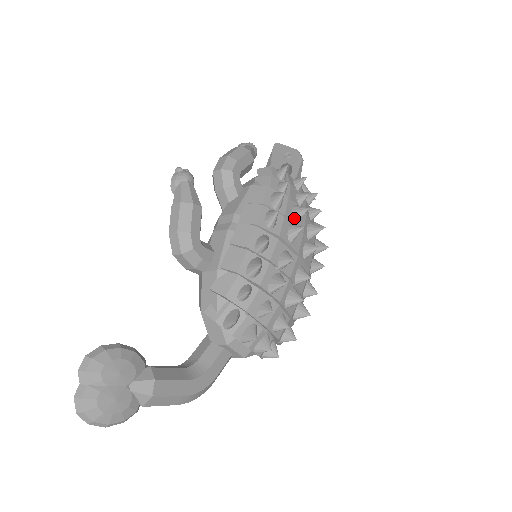
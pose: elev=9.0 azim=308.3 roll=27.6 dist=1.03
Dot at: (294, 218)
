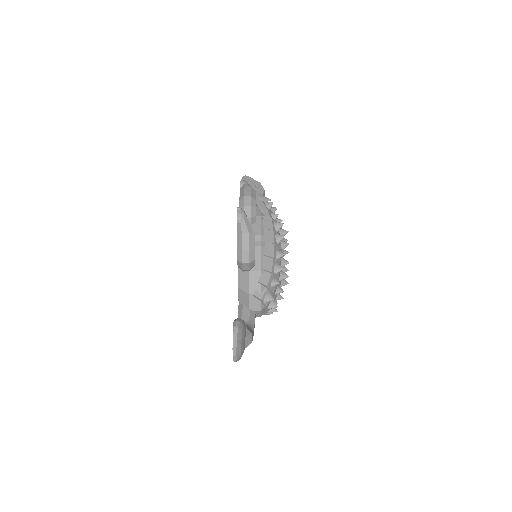
Dot at: occluded
